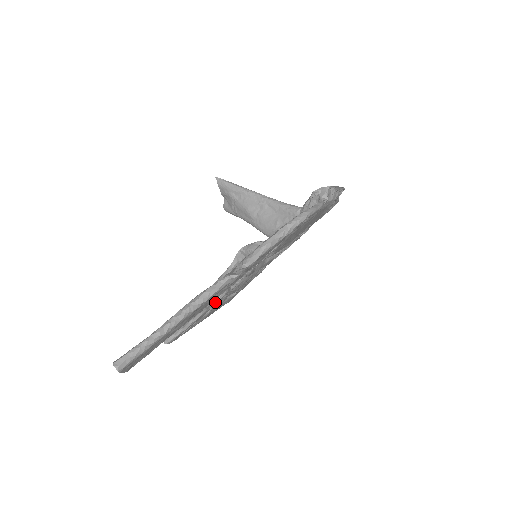
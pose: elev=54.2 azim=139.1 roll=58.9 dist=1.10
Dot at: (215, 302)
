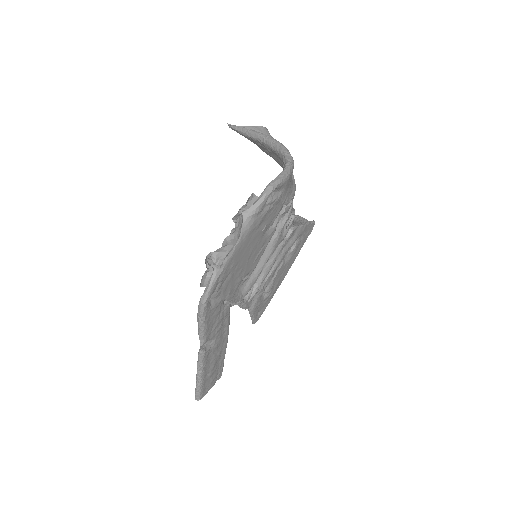
Dot at: (253, 301)
